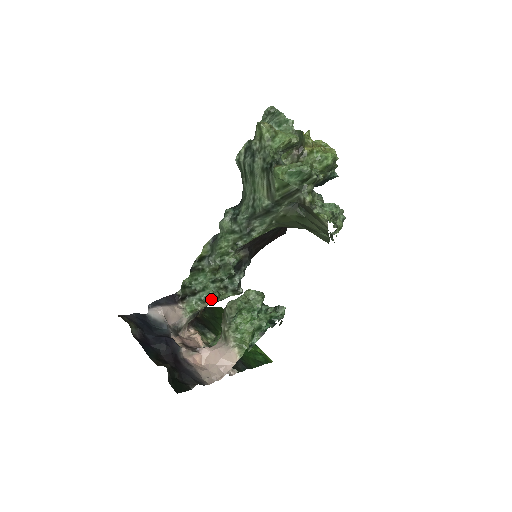
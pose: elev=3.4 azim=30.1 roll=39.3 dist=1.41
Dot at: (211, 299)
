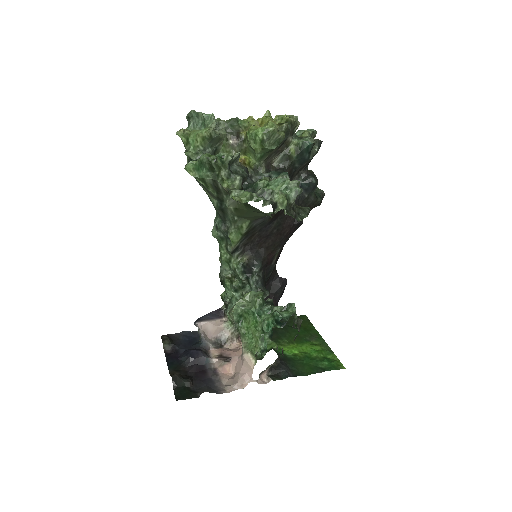
Dot at: occluded
